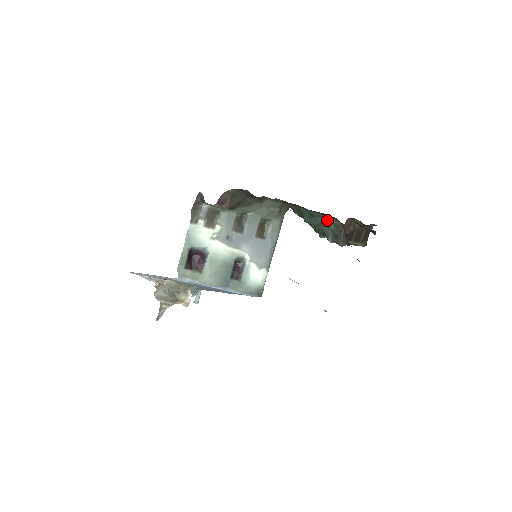
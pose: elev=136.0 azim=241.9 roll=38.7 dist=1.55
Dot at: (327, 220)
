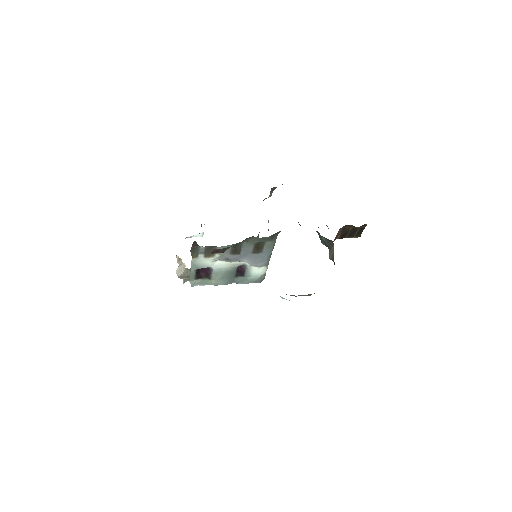
Dot at: occluded
